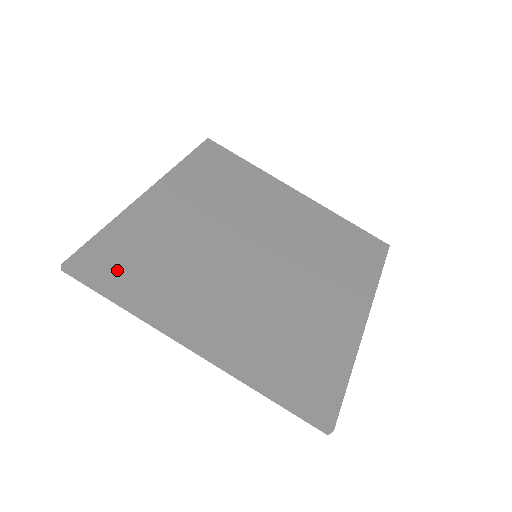
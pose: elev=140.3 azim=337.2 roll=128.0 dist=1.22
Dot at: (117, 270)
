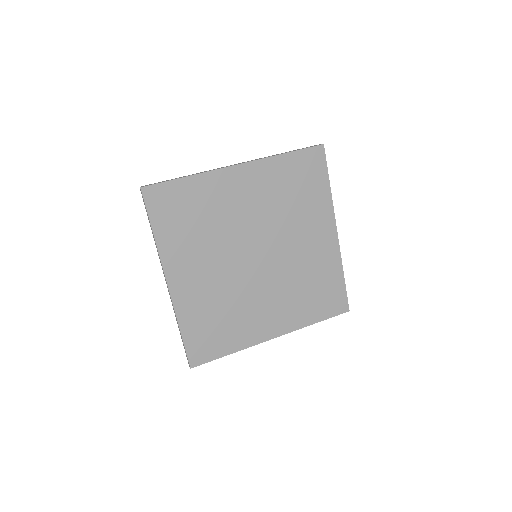
Dot at: (166, 212)
